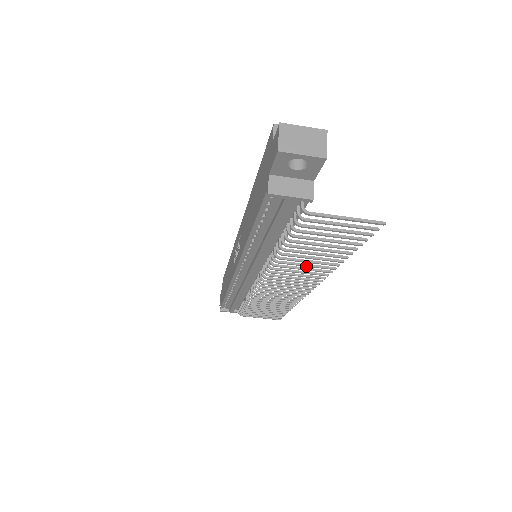
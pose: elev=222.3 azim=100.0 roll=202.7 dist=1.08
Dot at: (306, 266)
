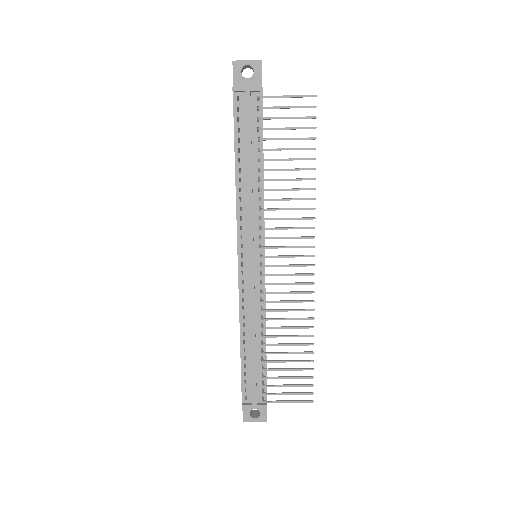
Dot at: (289, 200)
